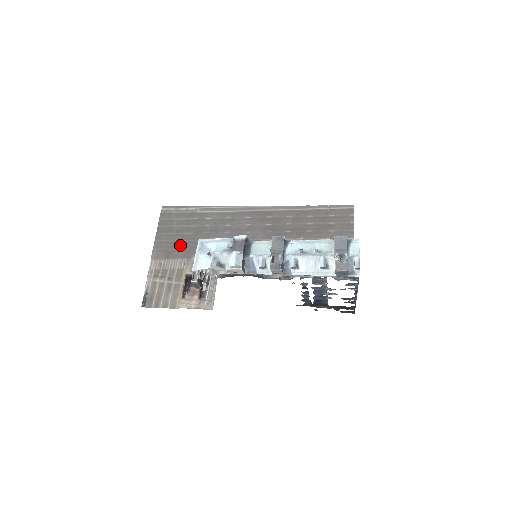
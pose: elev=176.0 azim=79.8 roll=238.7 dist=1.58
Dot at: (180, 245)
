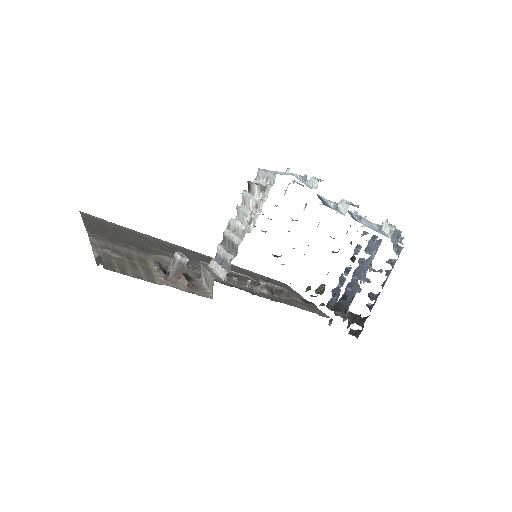
Dot at: (127, 242)
